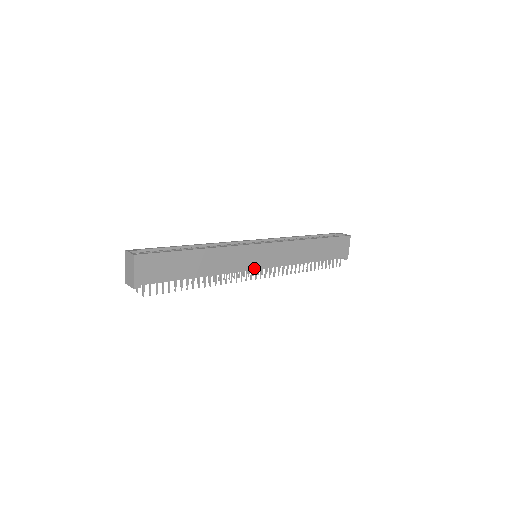
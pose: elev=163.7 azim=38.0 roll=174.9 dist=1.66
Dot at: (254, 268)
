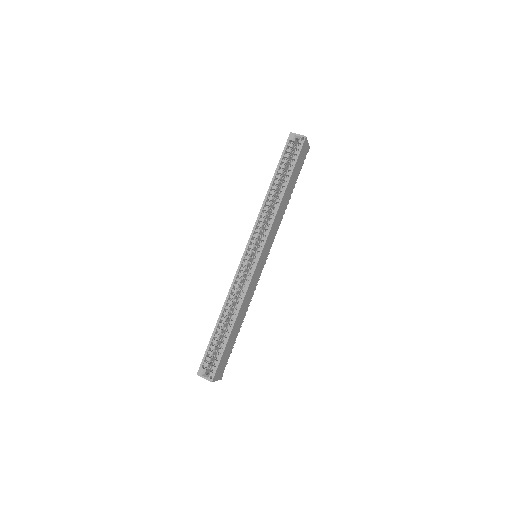
Dot at: (263, 267)
